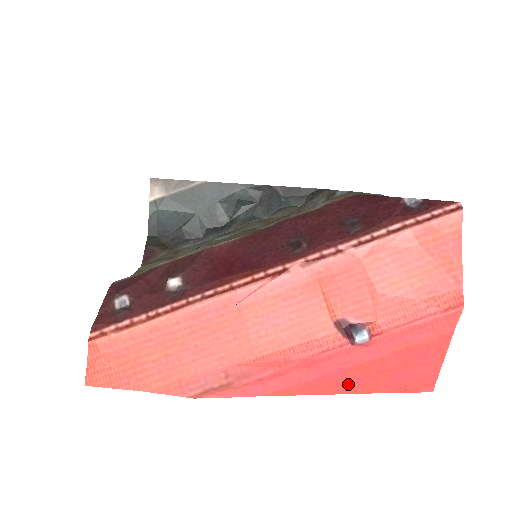
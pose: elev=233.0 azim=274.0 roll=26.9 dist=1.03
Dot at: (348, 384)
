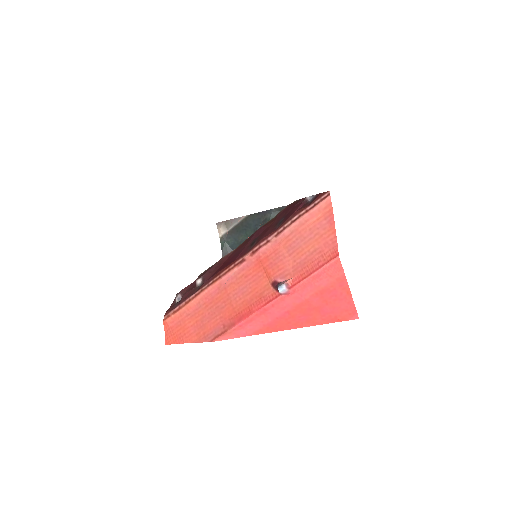
Dot at: (295, 321)
